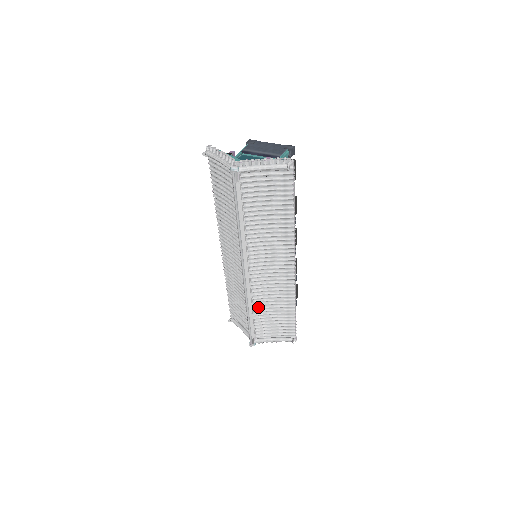
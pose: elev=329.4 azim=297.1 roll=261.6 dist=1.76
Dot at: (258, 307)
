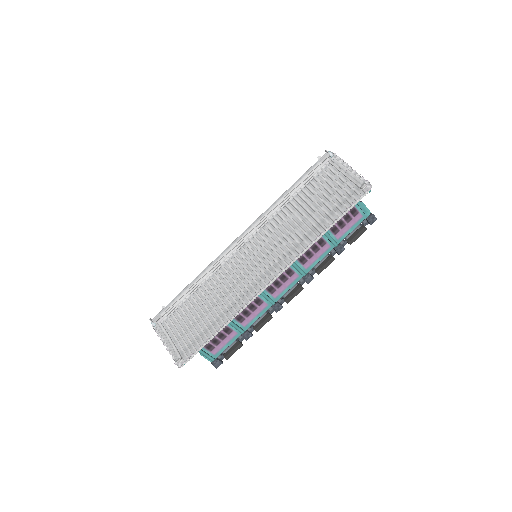
Dot at: (203, 291)
